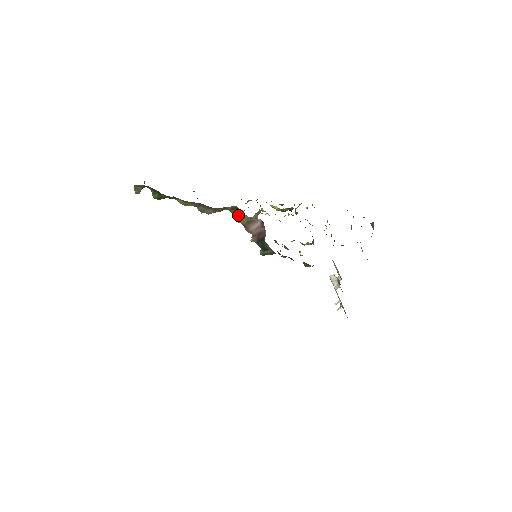
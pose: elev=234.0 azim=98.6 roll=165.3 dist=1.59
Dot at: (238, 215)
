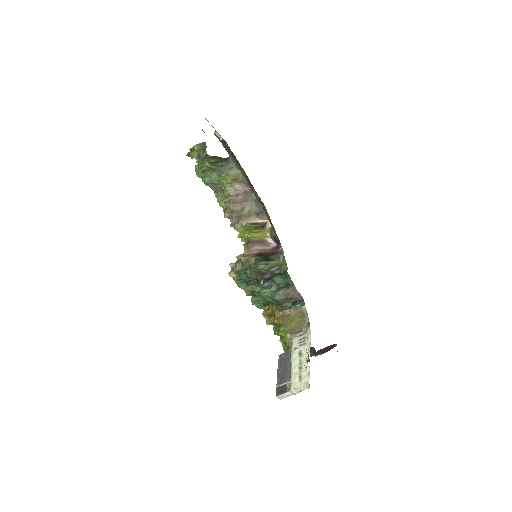
Dot at: (256, 230)
